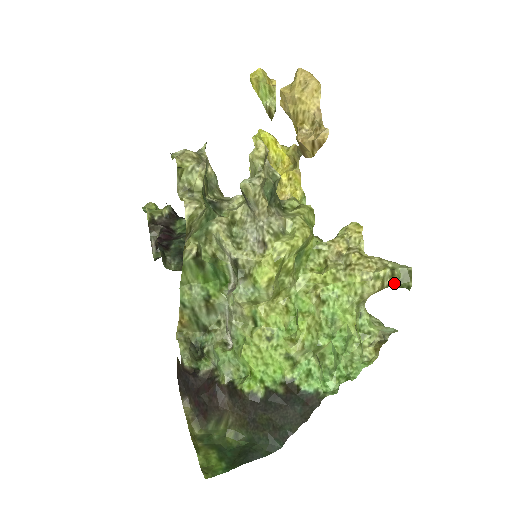
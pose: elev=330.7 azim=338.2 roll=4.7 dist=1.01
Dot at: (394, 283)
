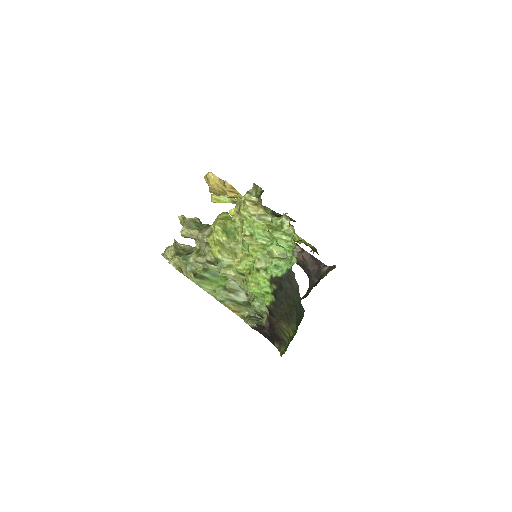
Dot at: (256, 195)
